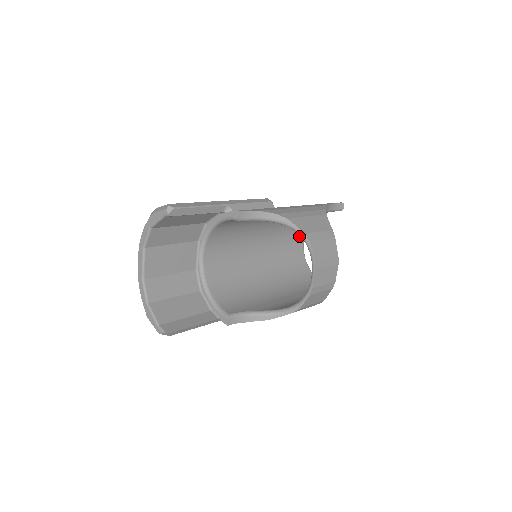
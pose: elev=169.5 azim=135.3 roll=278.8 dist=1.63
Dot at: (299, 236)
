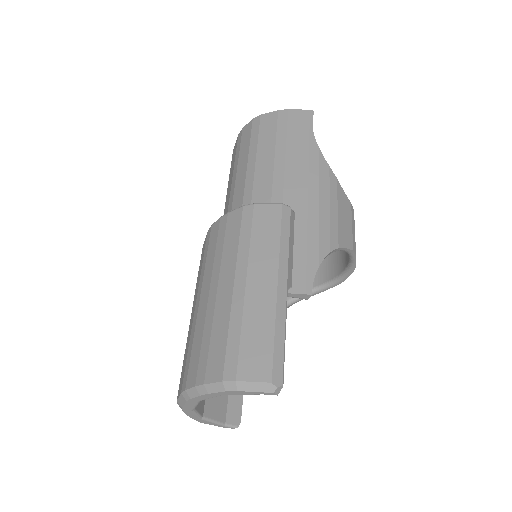
Dot at: occluded
